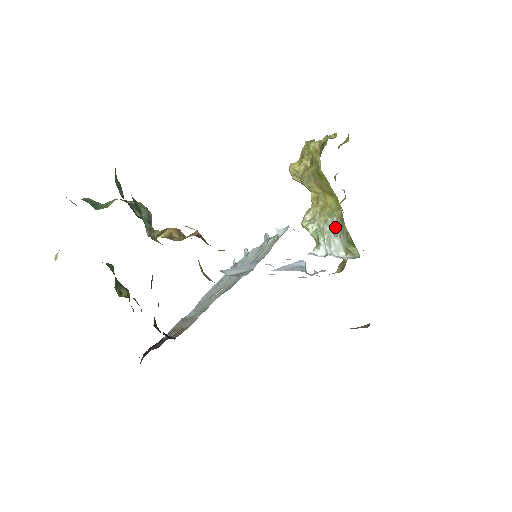
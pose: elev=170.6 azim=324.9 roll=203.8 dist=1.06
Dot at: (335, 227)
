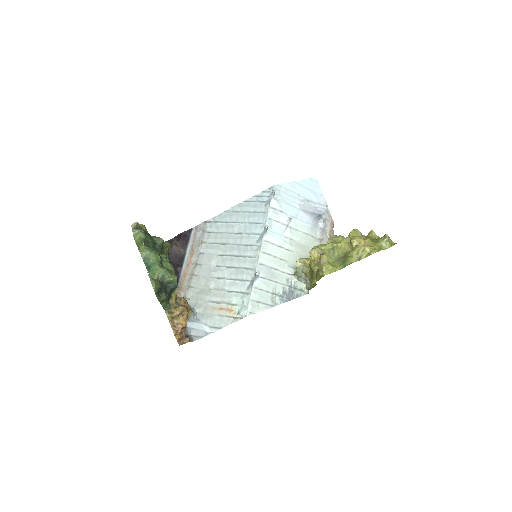
Dot at: (307, 282)
